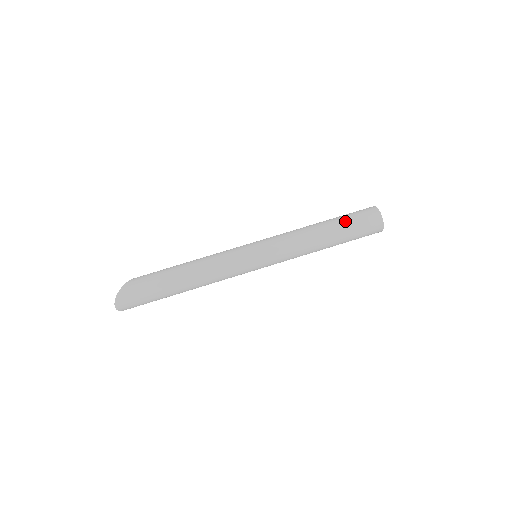
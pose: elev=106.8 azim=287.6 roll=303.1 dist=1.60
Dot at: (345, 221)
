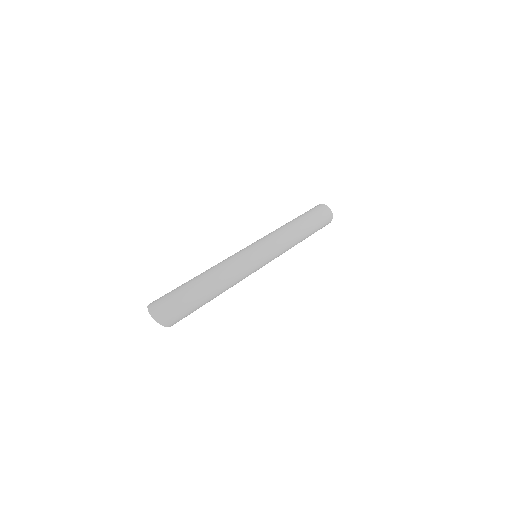
Dot at: occluded
